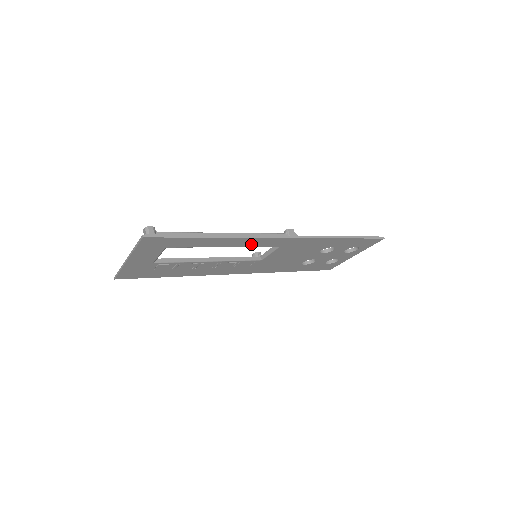
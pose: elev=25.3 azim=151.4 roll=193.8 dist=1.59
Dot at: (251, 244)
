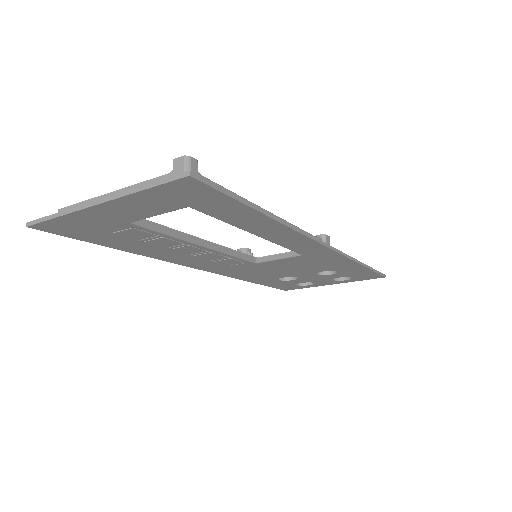
Dot at: (286, 242)
